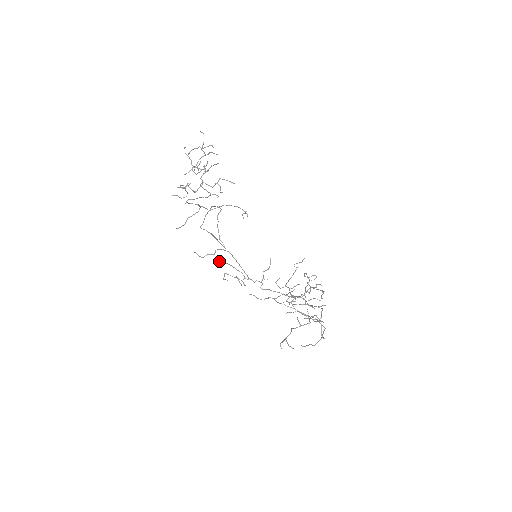
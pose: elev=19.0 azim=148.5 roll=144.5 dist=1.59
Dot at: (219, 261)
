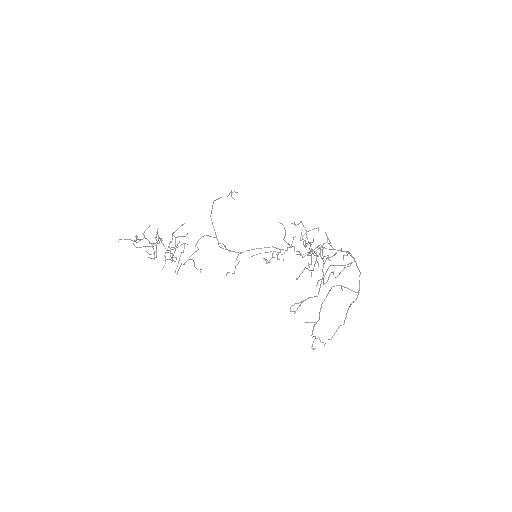
Dot at: occluded
